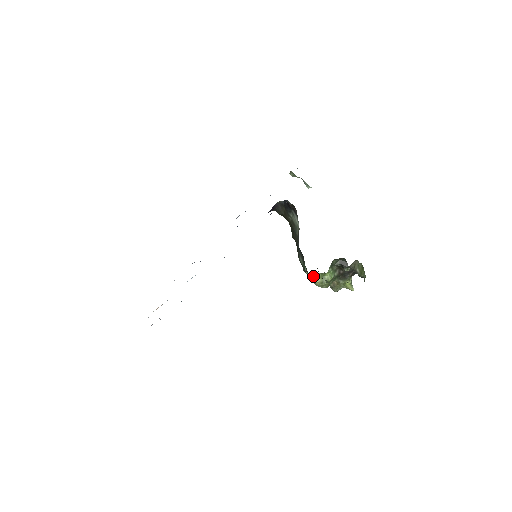
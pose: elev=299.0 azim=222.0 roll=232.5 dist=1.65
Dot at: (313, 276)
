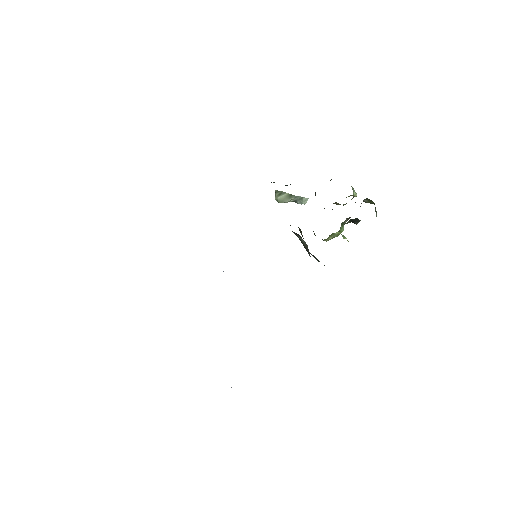
Dot at: occluded
